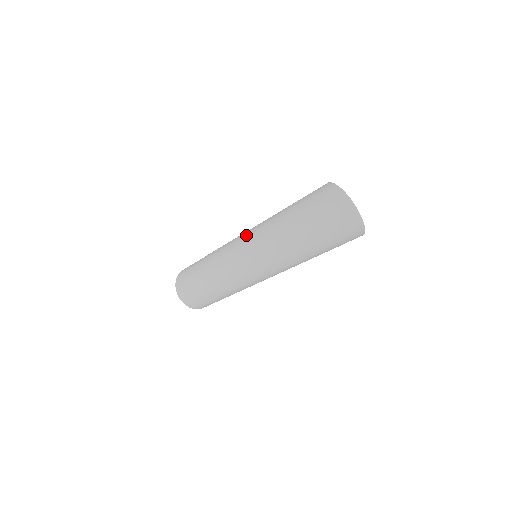
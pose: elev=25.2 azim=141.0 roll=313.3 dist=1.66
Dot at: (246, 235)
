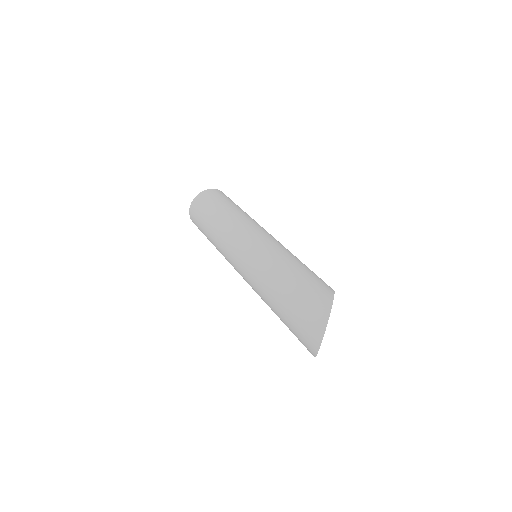
Dot at: (260, 243)
